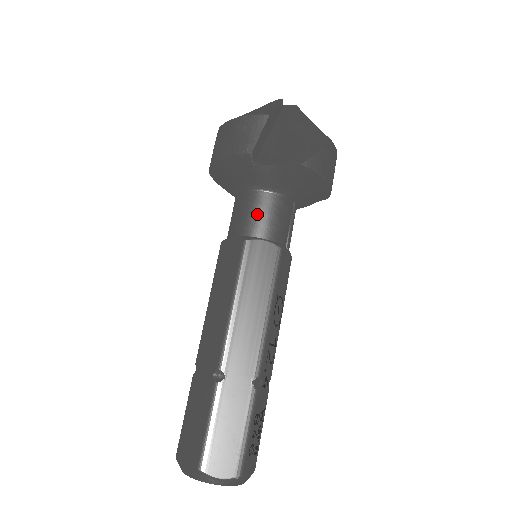
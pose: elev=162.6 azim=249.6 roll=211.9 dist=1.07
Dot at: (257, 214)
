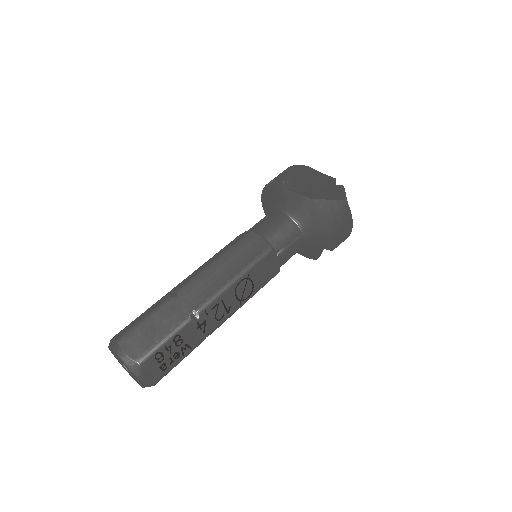
Dot at: (269, 222)
